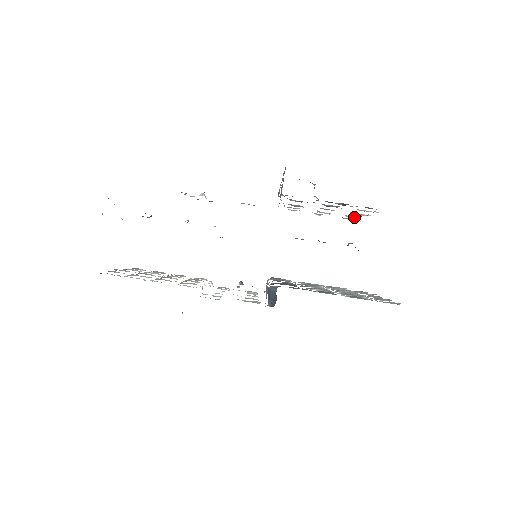
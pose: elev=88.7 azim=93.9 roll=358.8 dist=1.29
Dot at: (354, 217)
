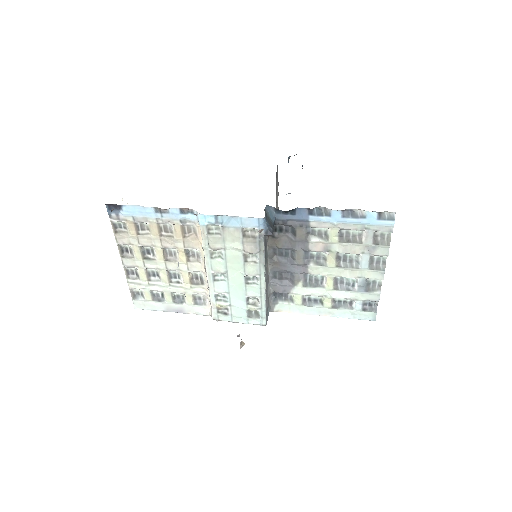
Dot at: occluded
